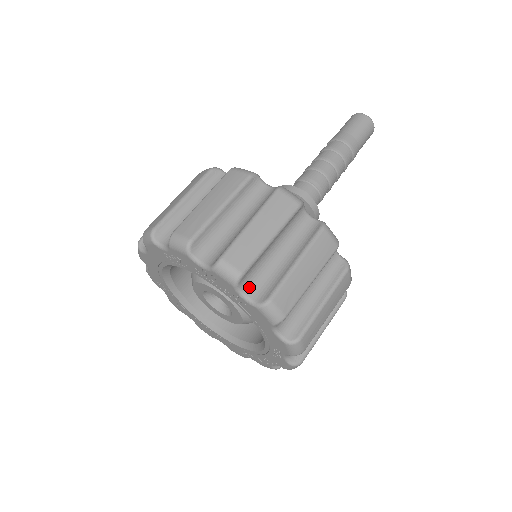
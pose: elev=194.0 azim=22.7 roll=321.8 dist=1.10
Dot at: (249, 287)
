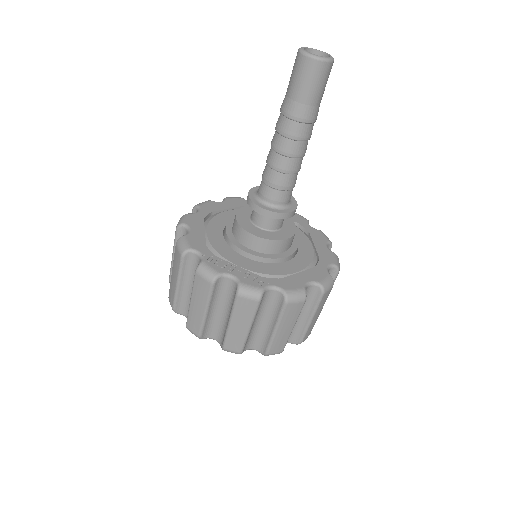
Dot at: (251, 345)
